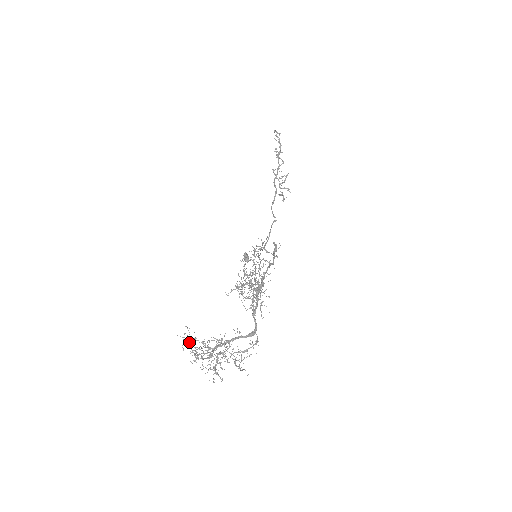
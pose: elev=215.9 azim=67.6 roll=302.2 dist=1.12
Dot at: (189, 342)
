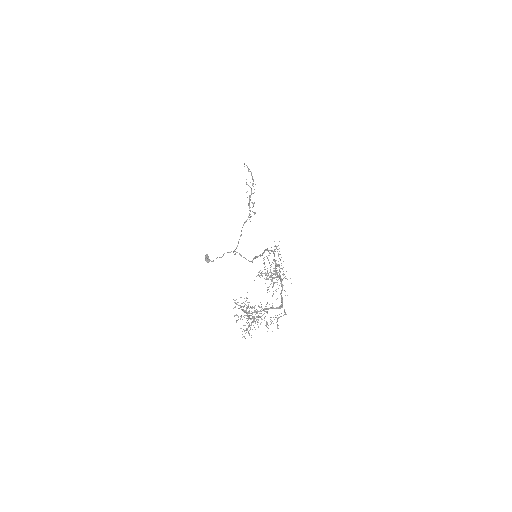
Dot at: (240, 305)
